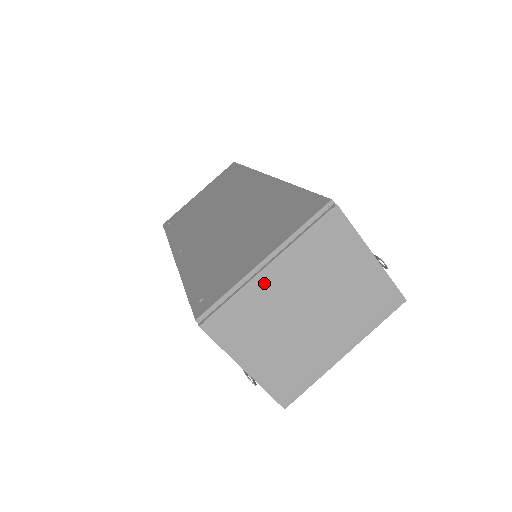
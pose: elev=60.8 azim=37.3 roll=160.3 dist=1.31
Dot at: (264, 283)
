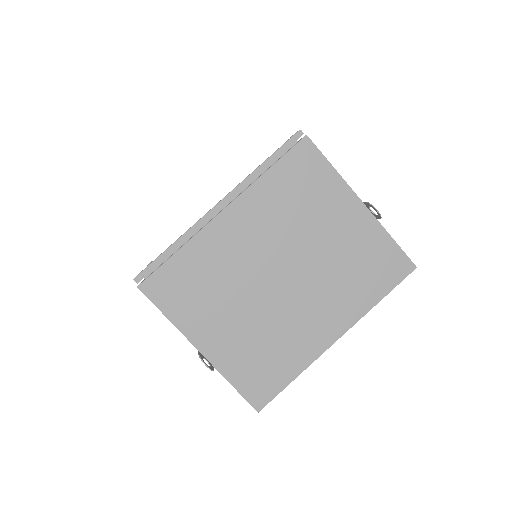
Dot at: (218, 234)
